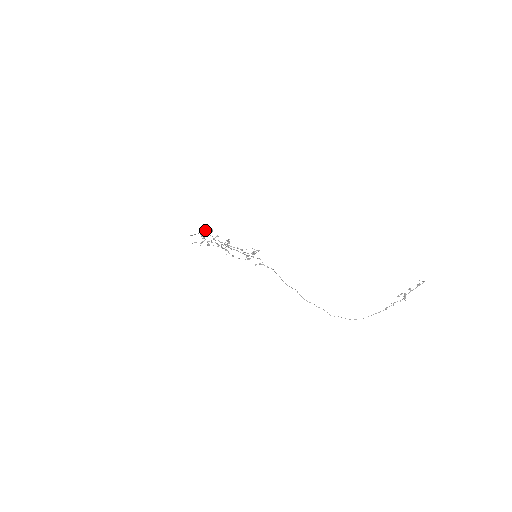
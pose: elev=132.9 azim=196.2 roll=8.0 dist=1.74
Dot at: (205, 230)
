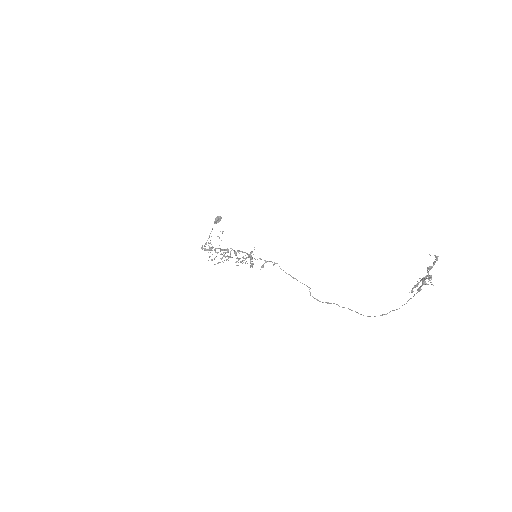
Dot at: (214, 223)
